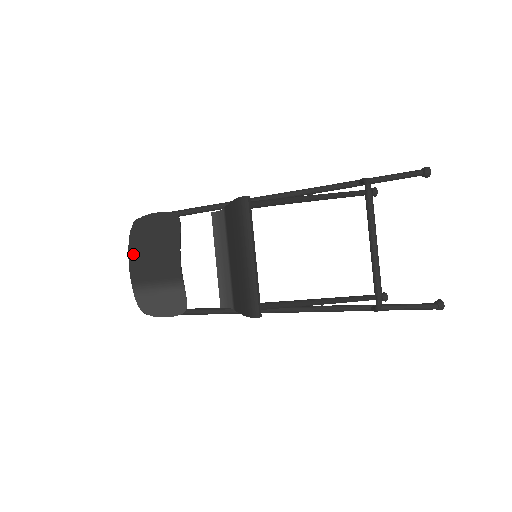
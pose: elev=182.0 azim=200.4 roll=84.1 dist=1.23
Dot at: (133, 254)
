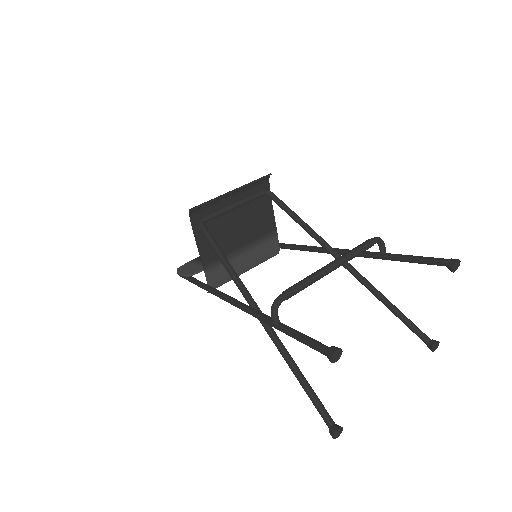
Dot at: occluded
